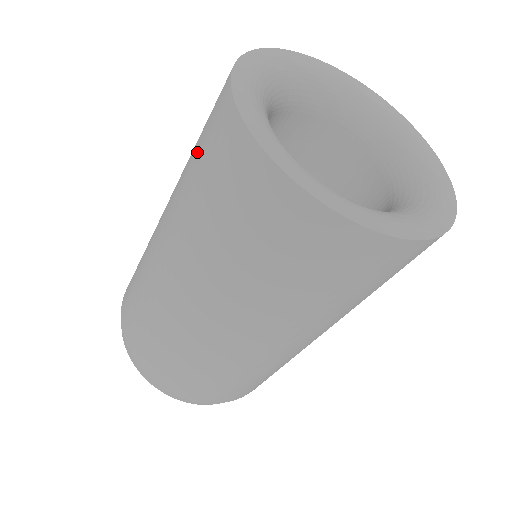
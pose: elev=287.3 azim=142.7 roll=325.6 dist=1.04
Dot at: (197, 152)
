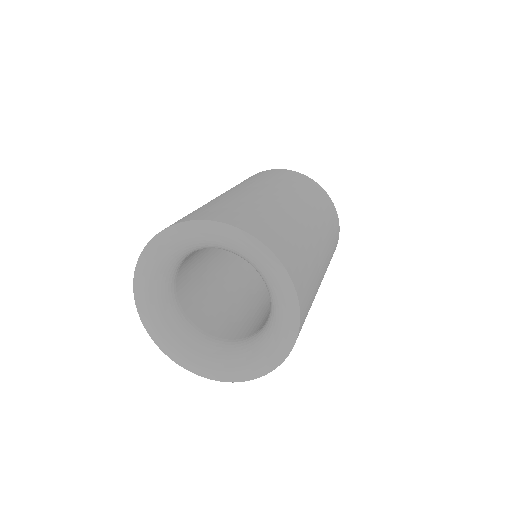
Dot at: occluded
